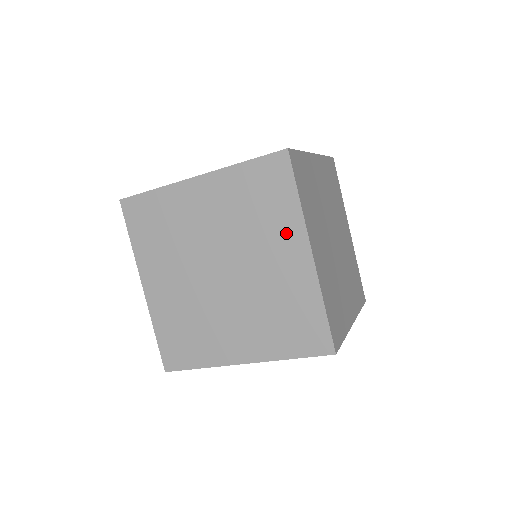
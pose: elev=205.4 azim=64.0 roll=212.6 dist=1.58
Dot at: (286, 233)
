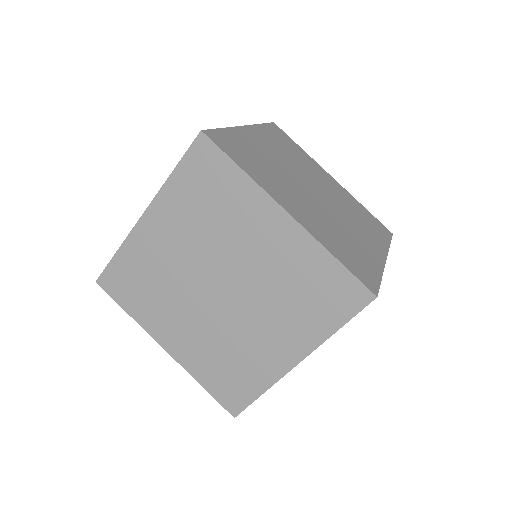
Dot at: occluded
